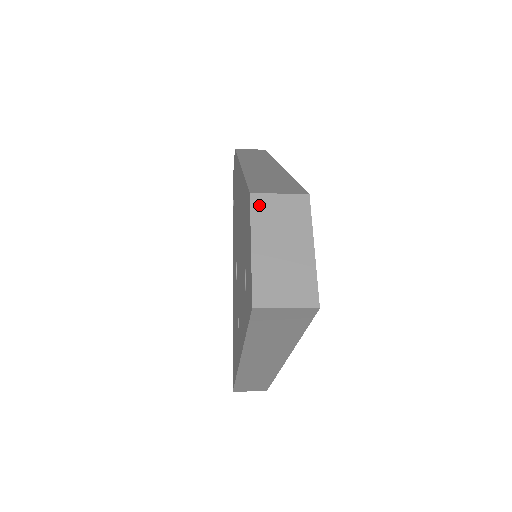
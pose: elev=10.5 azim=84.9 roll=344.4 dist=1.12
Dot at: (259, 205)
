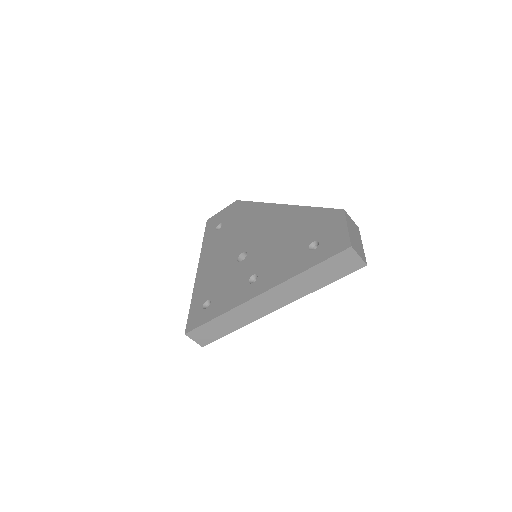
Dot at: (347, 216)
